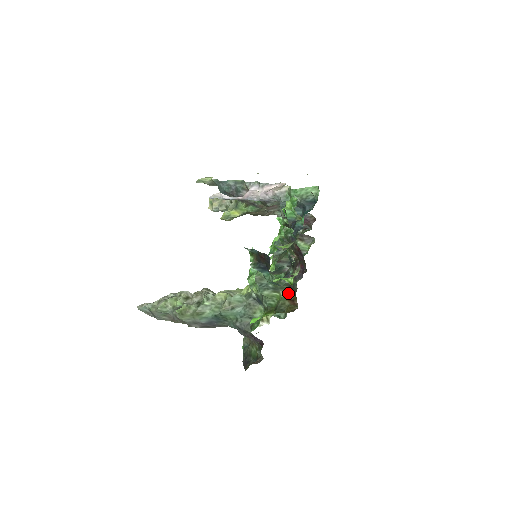
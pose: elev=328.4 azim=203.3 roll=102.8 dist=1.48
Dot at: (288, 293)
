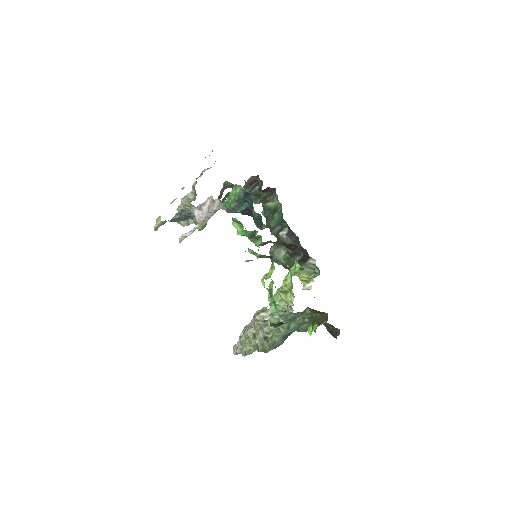
Dot at: (311, 310)
